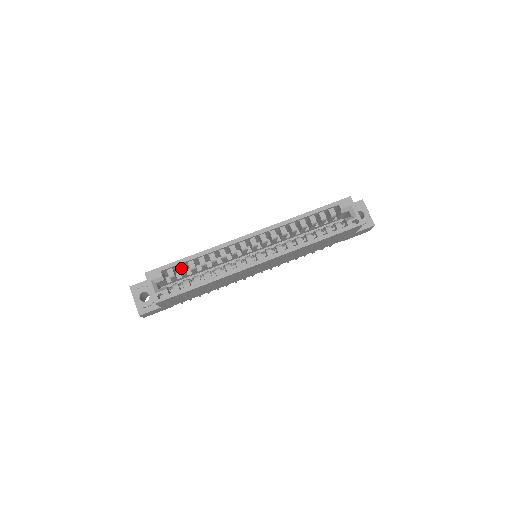
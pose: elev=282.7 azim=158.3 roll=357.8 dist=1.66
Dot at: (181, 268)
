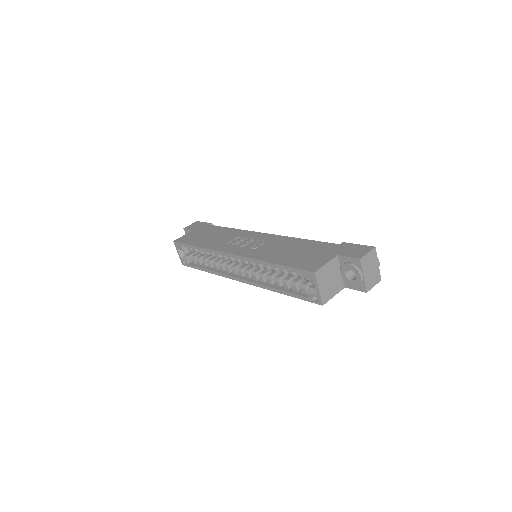
Dot at: (194, 249)
